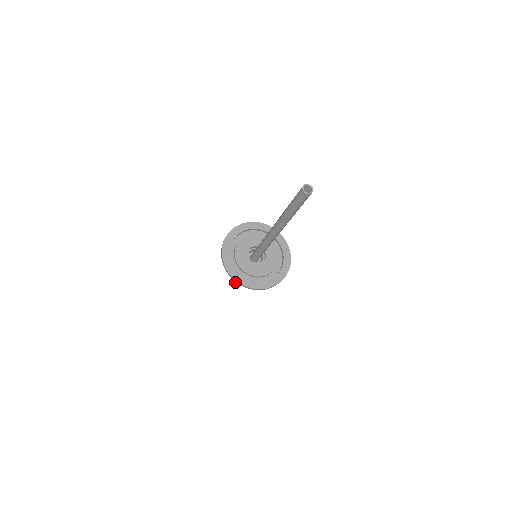
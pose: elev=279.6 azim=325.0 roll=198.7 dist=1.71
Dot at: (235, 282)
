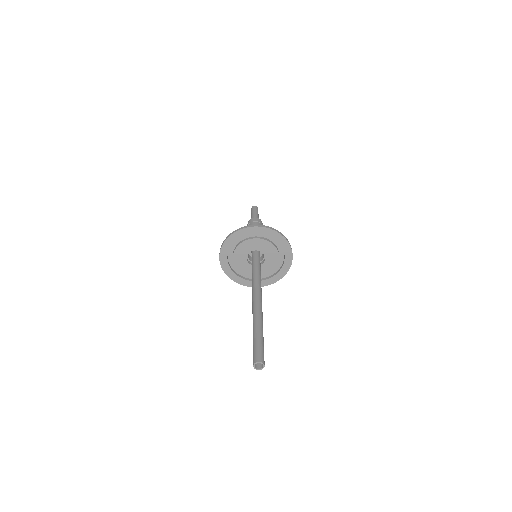
Dot at: occluded
